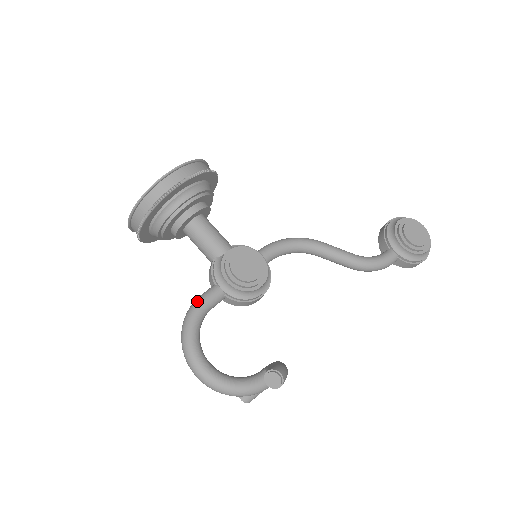
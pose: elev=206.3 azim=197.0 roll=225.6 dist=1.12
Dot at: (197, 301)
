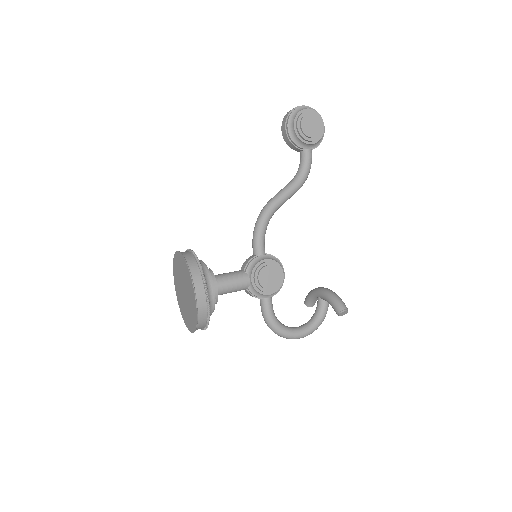
Dot at: (266, 317)
